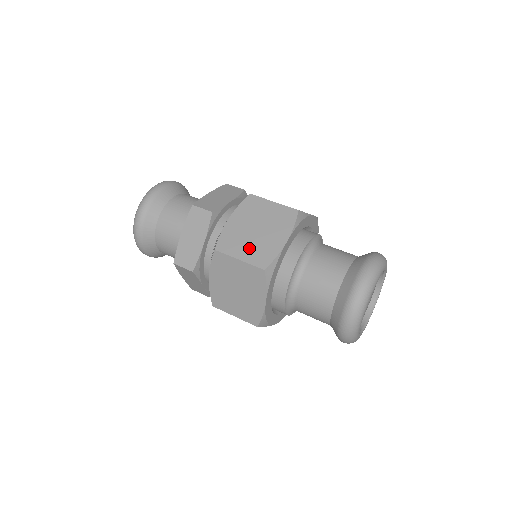
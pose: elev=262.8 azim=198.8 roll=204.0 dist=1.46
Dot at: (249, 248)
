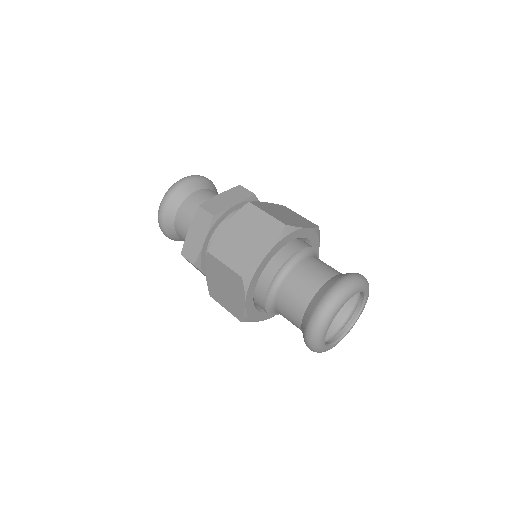
Dot at: (226, 302)
